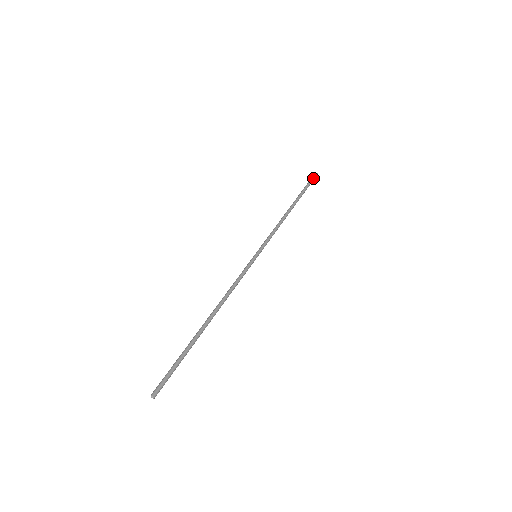
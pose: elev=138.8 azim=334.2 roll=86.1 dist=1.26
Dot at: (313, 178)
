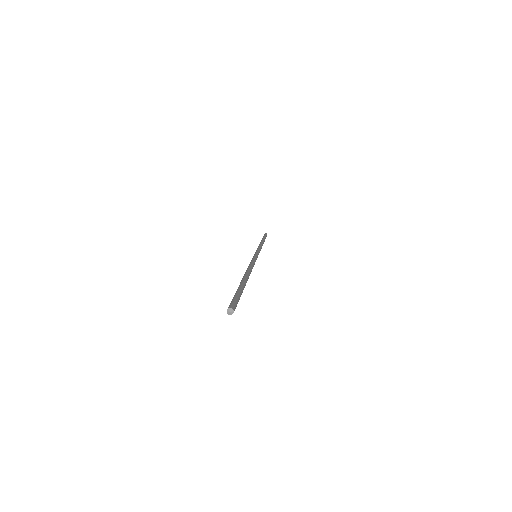
Dot at: (266, 234)
